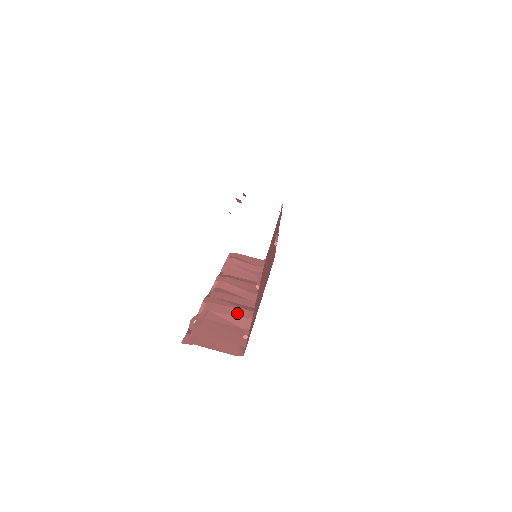
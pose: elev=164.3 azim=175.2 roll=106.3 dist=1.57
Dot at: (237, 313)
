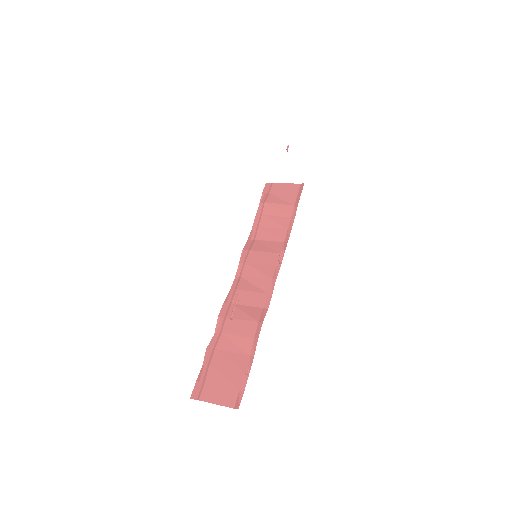
Dot at: (246, 330)
